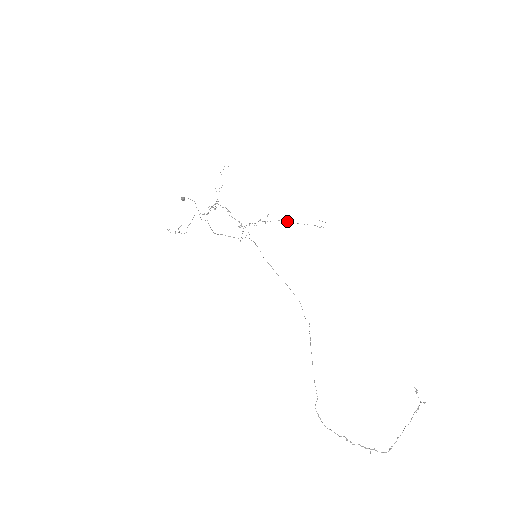
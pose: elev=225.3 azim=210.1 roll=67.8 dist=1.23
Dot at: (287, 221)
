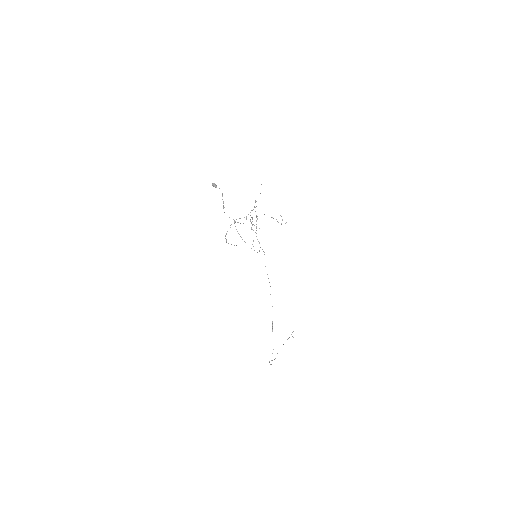
Dot at: occluded
